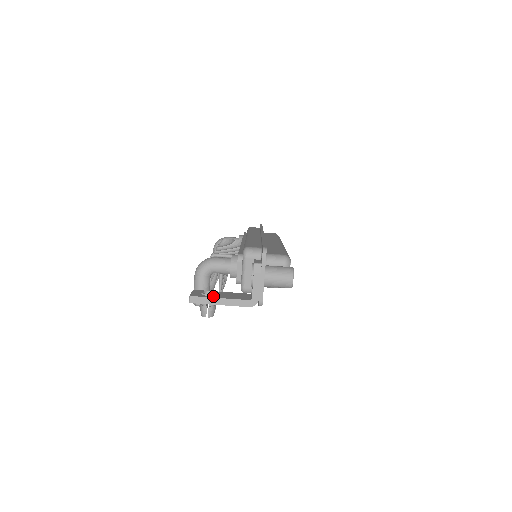
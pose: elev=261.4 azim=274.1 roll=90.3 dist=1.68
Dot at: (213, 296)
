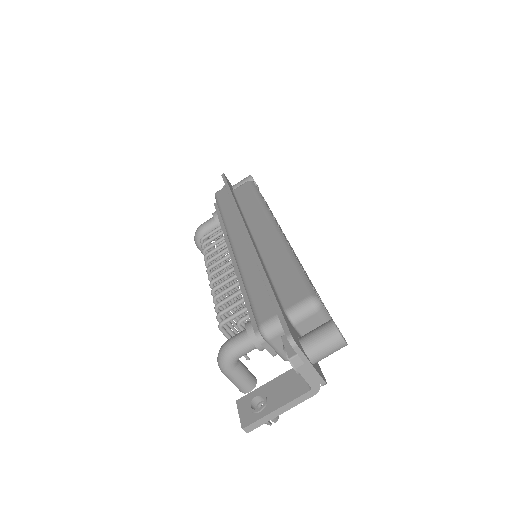
Dot at: (266, 409)
